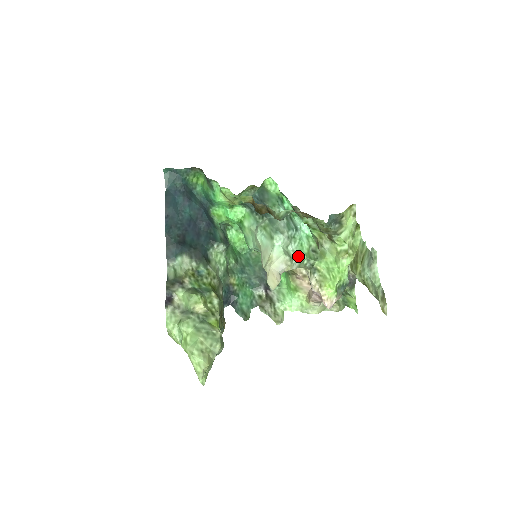
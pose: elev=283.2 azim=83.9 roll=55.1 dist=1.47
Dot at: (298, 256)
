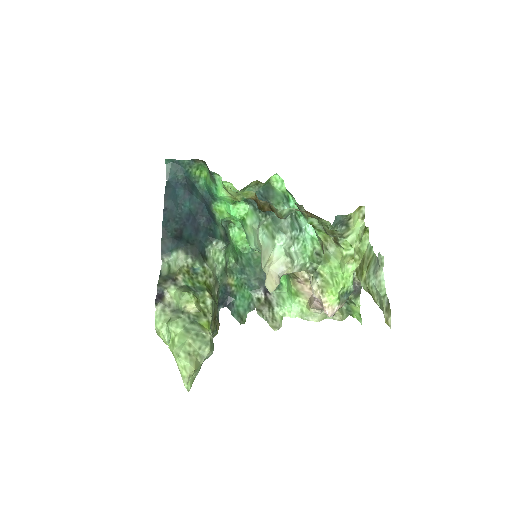
Dot at: (300, 258)
